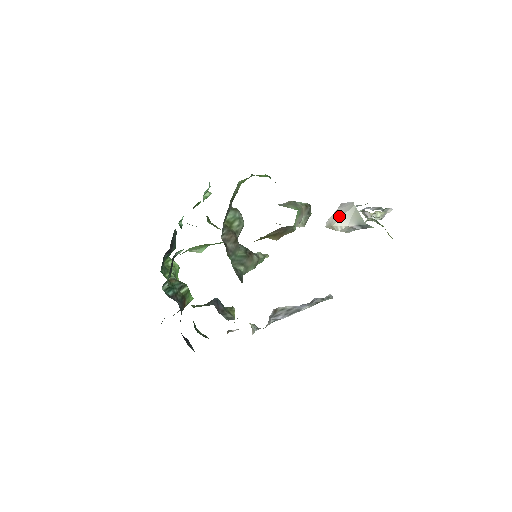
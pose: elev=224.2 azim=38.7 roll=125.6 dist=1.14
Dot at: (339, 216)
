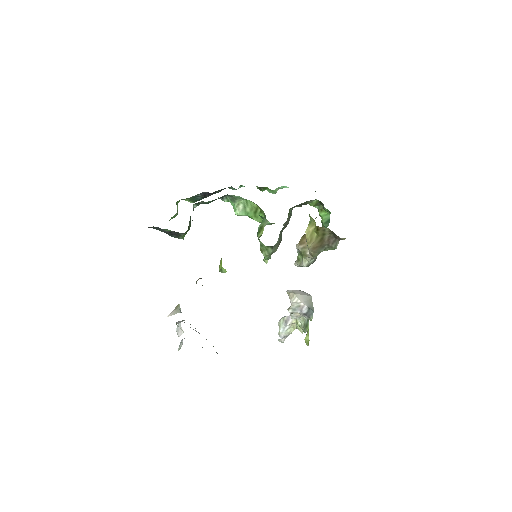
Dot at: (300, 293)
